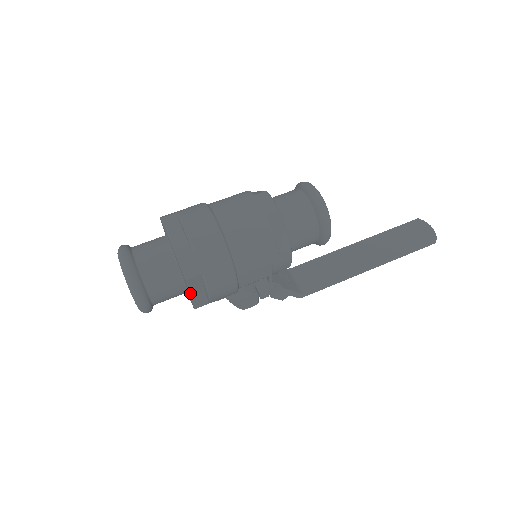
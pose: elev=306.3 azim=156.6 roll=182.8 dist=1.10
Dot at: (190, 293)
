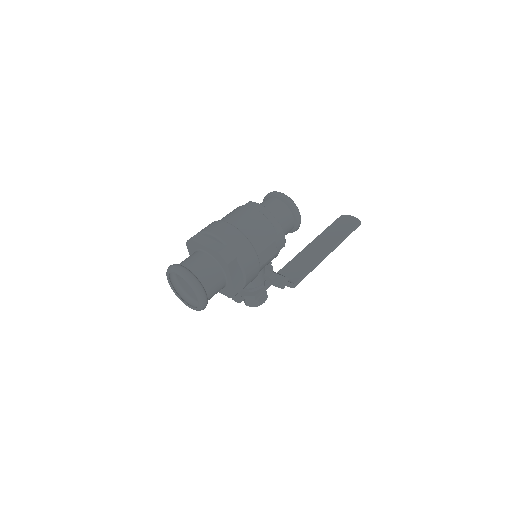
Dot at: (231, 278)
